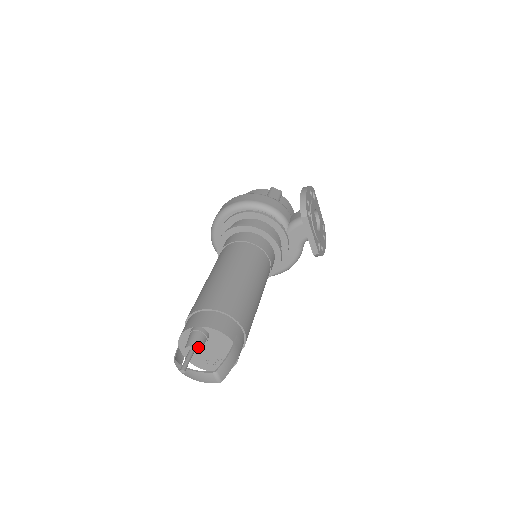
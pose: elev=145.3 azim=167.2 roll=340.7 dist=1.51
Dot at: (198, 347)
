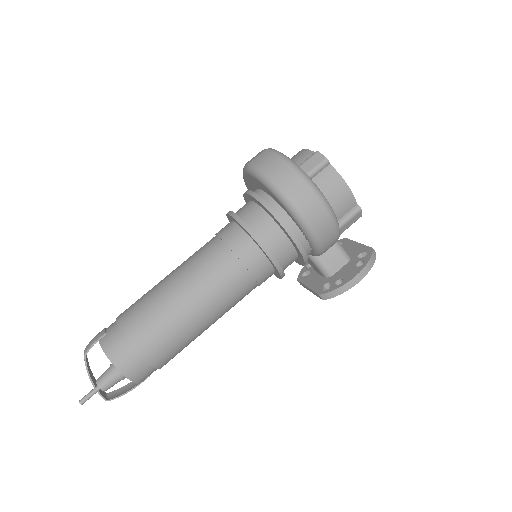
Dot at: occluded
